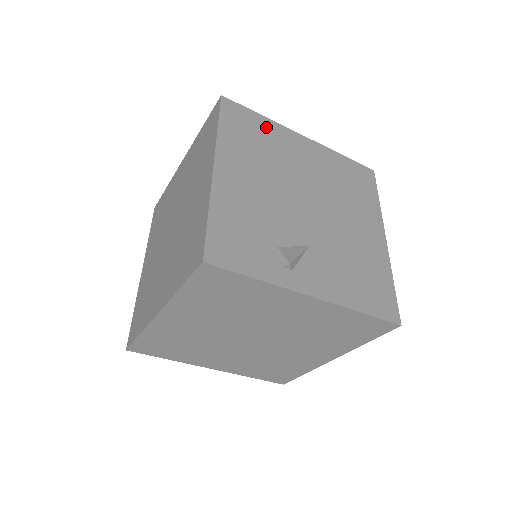
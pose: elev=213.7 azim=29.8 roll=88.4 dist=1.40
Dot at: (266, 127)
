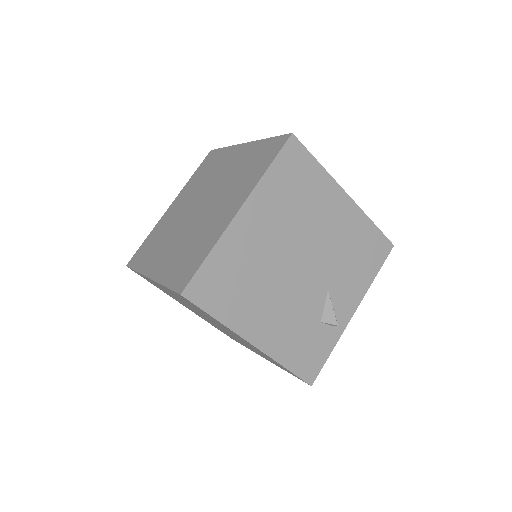
Dot at: (223, 259)
